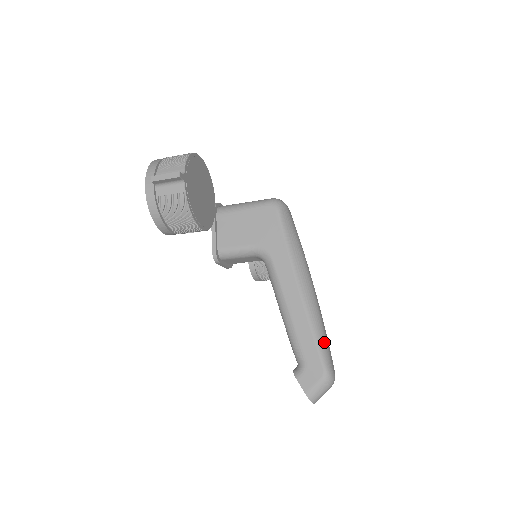
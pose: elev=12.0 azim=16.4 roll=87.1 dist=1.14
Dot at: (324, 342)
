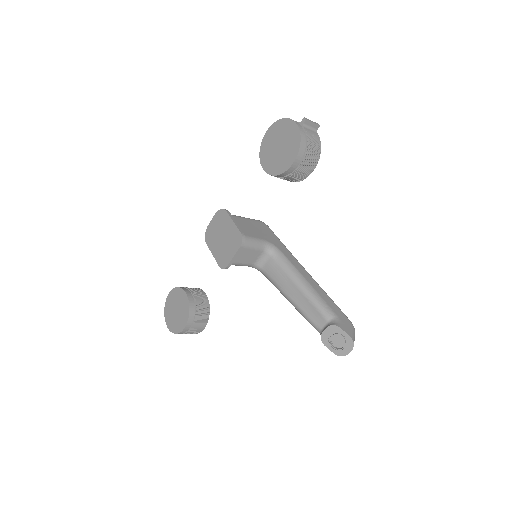
Dot at: occluded
